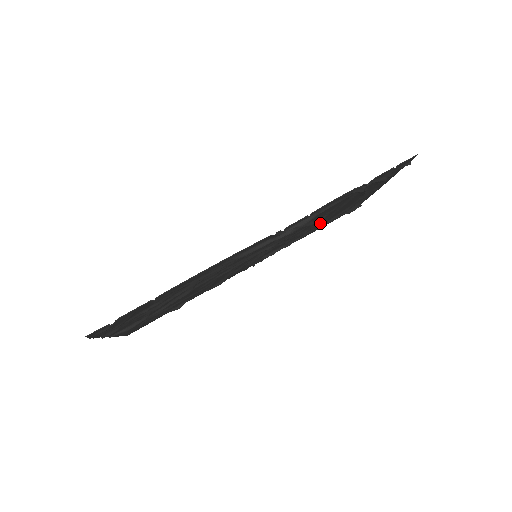
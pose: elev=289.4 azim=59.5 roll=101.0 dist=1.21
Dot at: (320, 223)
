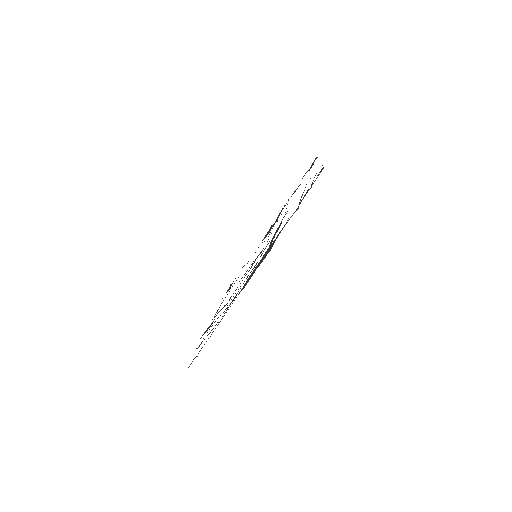
Dot at: occluded
